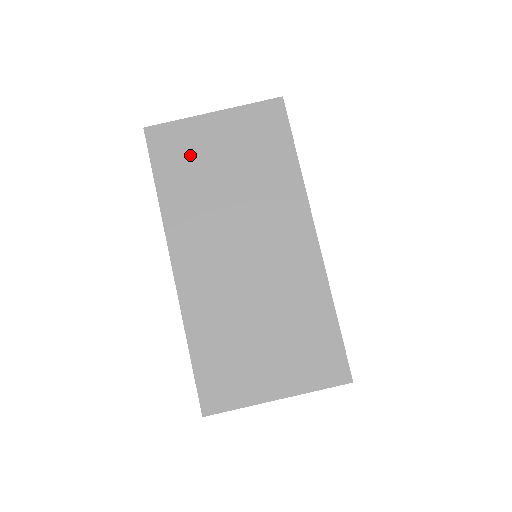
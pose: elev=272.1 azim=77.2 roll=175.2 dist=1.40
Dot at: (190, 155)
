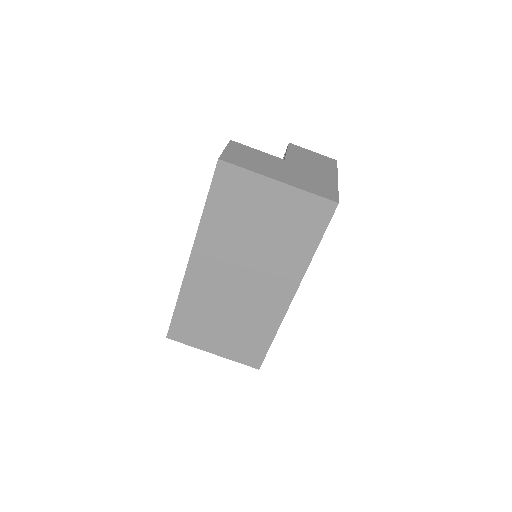
Dot at: (242, 201)
